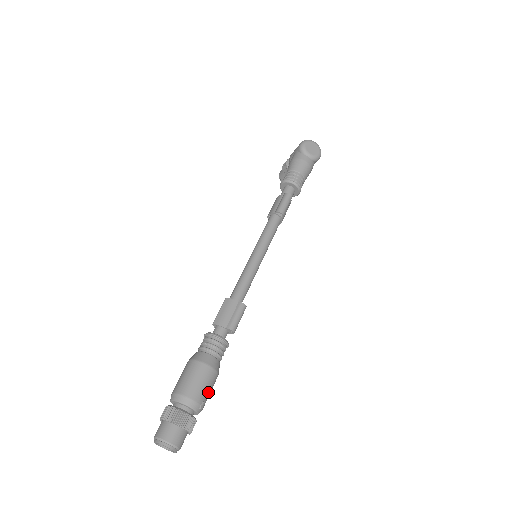
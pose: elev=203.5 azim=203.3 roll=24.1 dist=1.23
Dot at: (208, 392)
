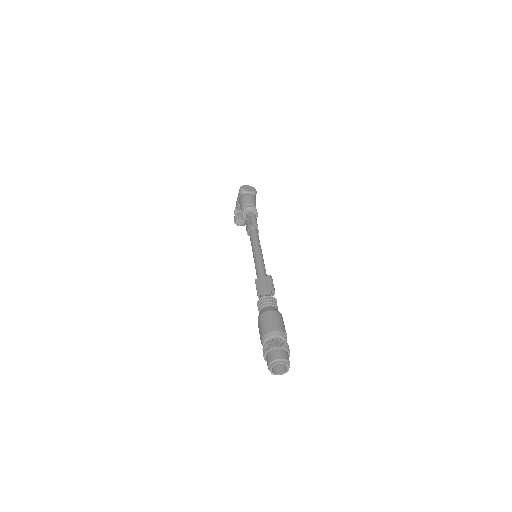
Dot at: (284, 326)
